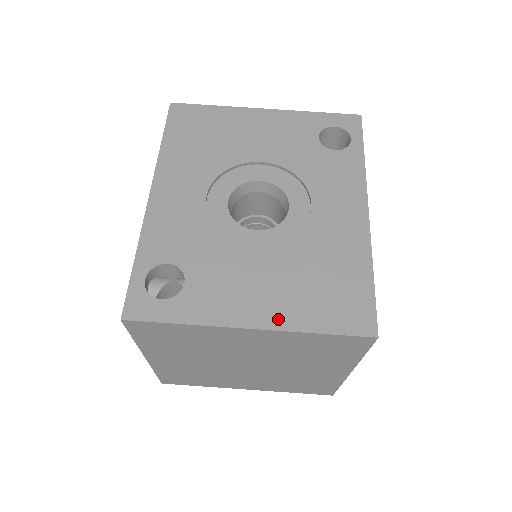
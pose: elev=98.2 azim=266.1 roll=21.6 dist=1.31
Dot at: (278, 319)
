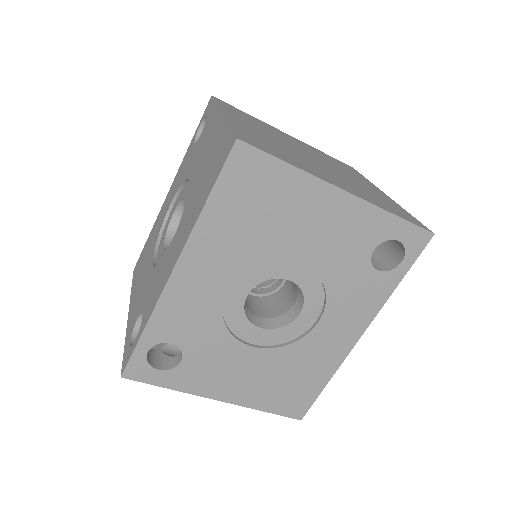
Dot at: (242, 399)
